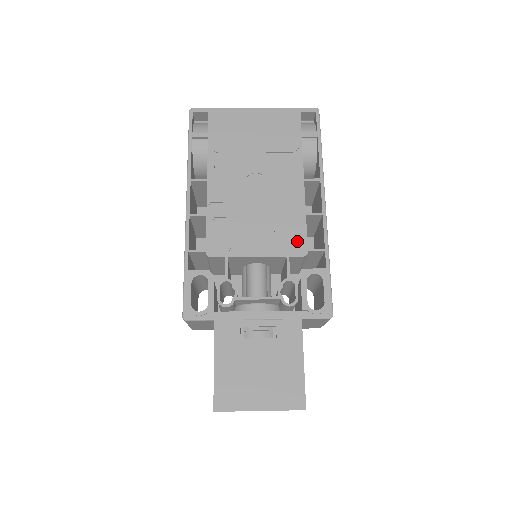
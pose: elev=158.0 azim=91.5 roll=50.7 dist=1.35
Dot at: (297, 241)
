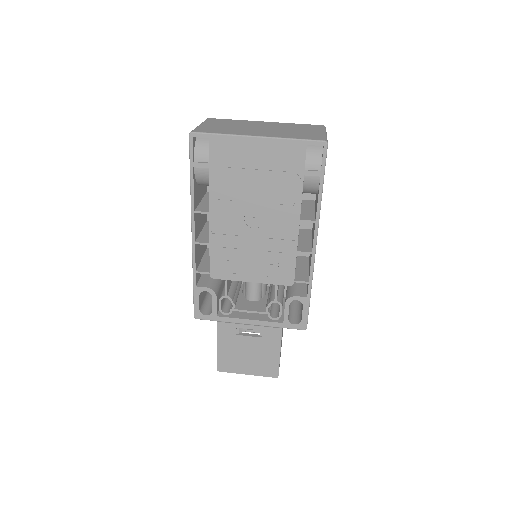
Dot at: (286, 274)
